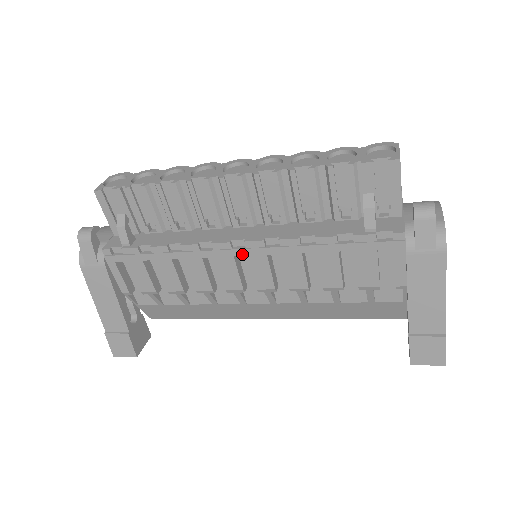
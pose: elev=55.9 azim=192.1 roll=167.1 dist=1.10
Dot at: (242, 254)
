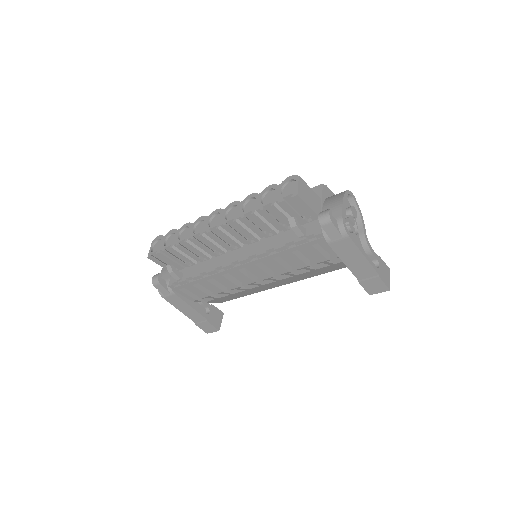
Dot at: (241, 268)
